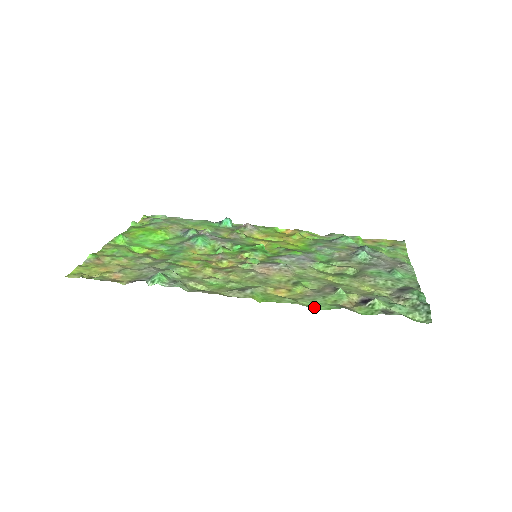
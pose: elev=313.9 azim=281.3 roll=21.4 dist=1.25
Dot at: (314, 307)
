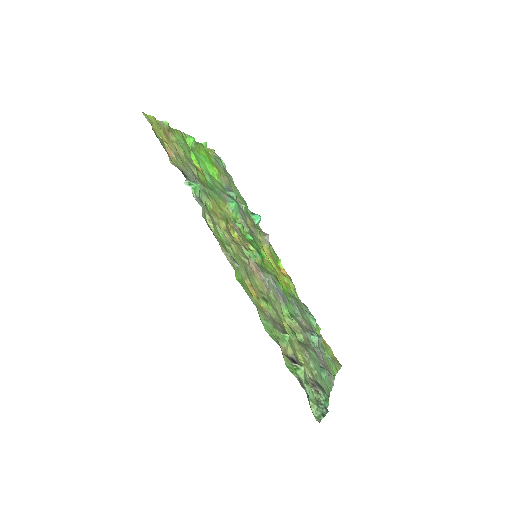
Dot at: (263, 324)
